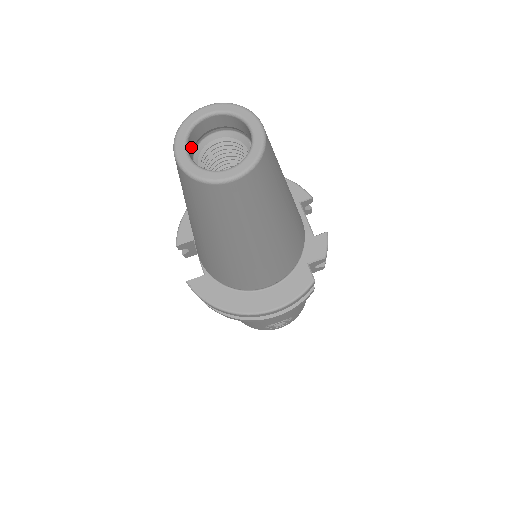
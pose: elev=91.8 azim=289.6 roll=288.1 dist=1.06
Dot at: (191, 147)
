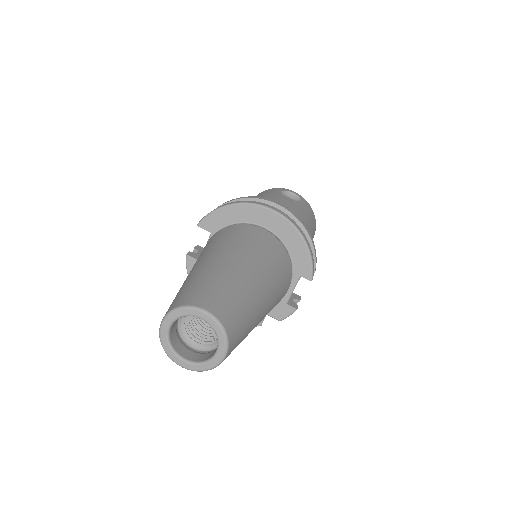
Dot at: occluded
